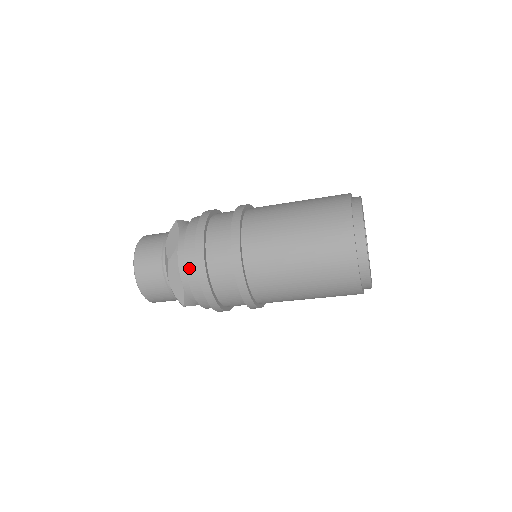
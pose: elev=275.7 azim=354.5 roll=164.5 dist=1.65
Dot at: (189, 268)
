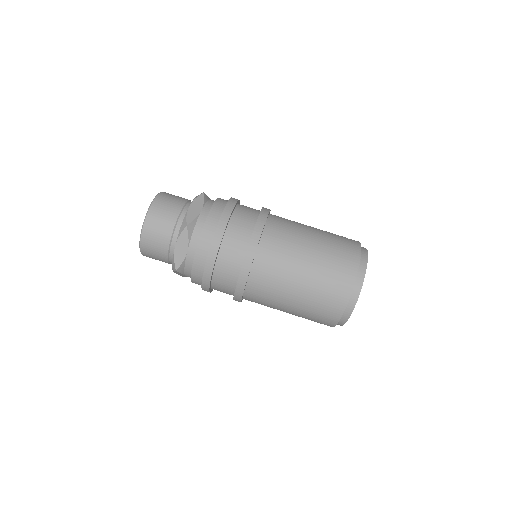
Dot at: (194, 279)
